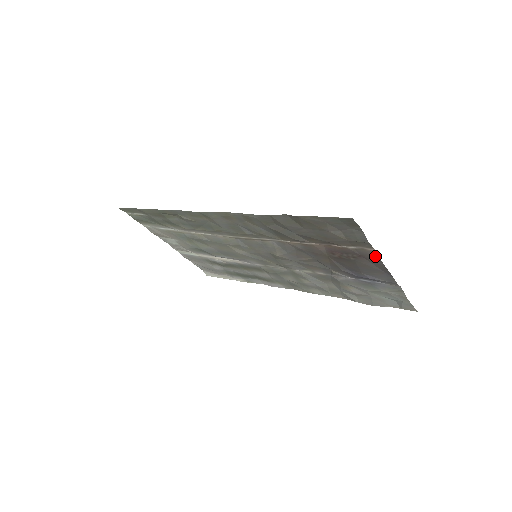
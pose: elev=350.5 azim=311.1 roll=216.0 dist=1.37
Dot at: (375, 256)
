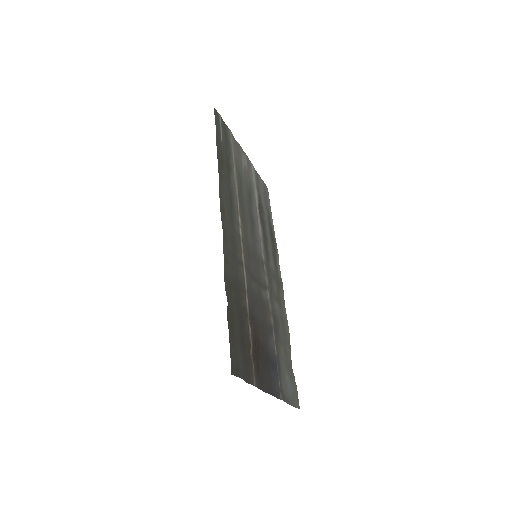
Dot at: (259, 385)
